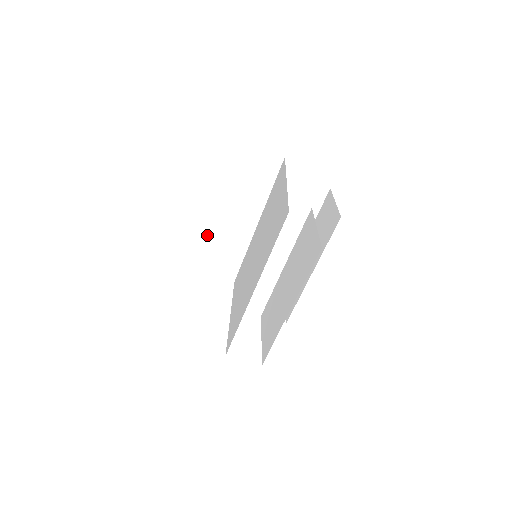
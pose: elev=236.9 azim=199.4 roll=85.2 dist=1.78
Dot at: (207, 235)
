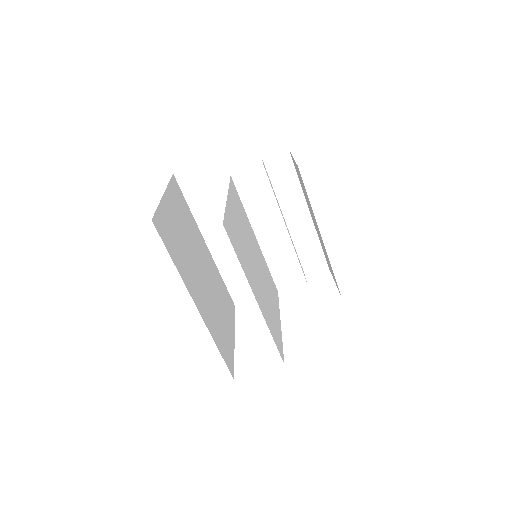
Dot at: (220, 268)
